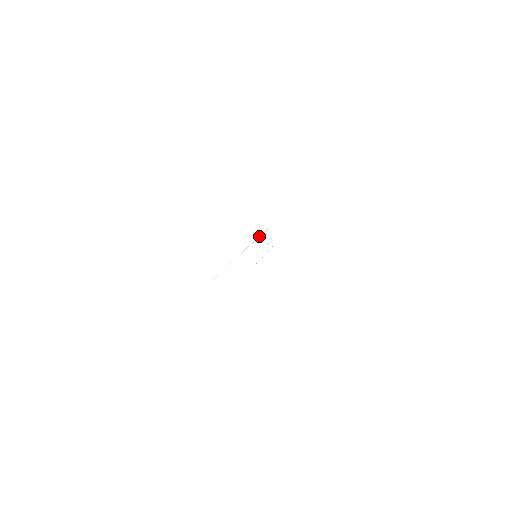
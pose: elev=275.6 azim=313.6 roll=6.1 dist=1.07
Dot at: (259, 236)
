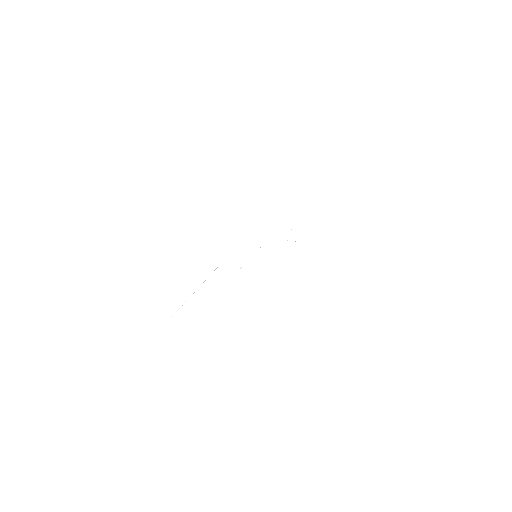
Dot at: occluded
